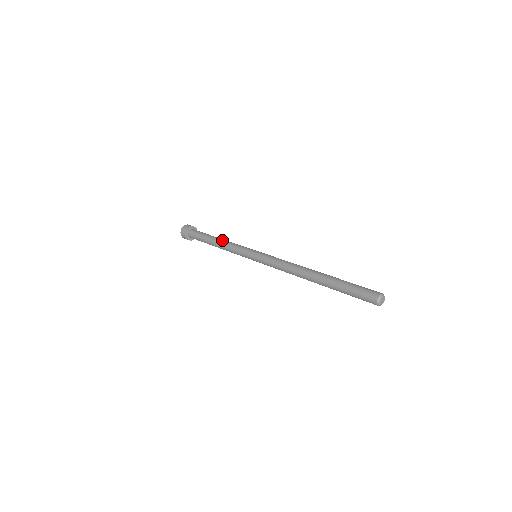
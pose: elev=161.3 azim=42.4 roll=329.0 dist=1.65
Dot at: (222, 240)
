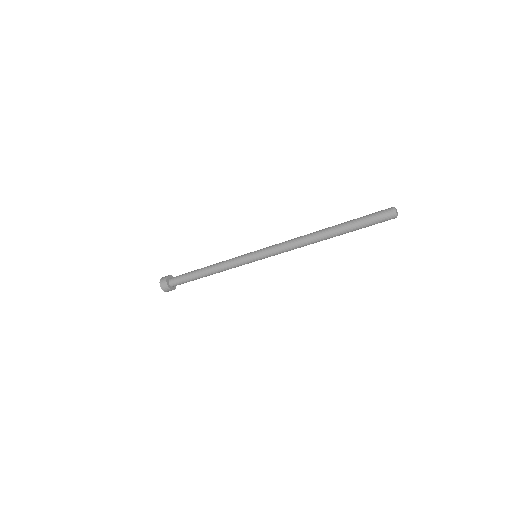
Dot at: occluded
